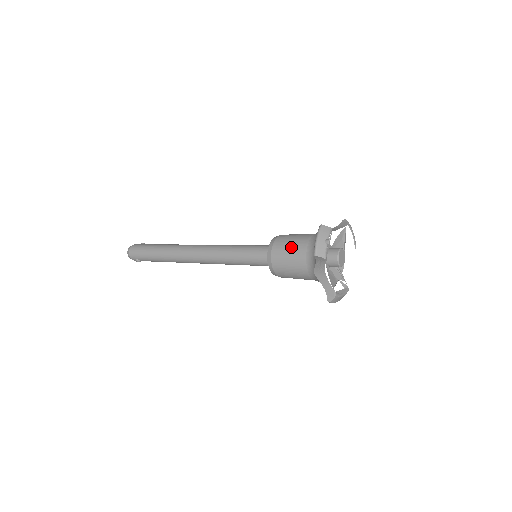
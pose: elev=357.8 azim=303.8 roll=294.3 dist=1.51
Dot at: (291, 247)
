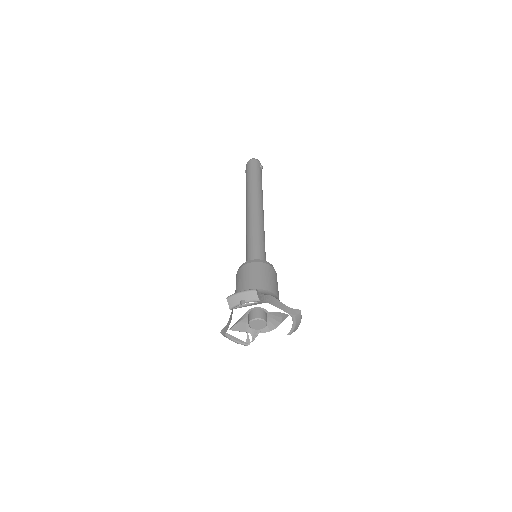
Dot at: (249, 277)
